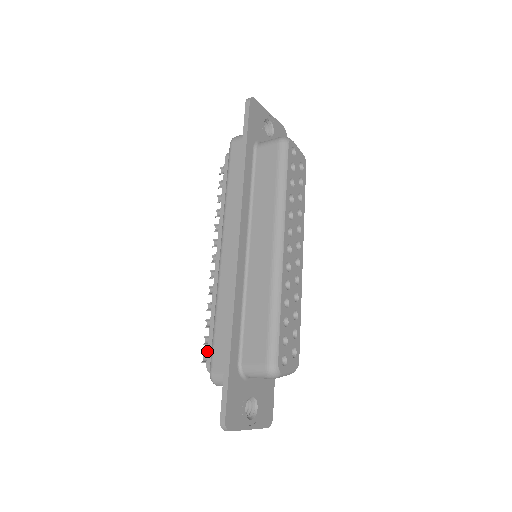
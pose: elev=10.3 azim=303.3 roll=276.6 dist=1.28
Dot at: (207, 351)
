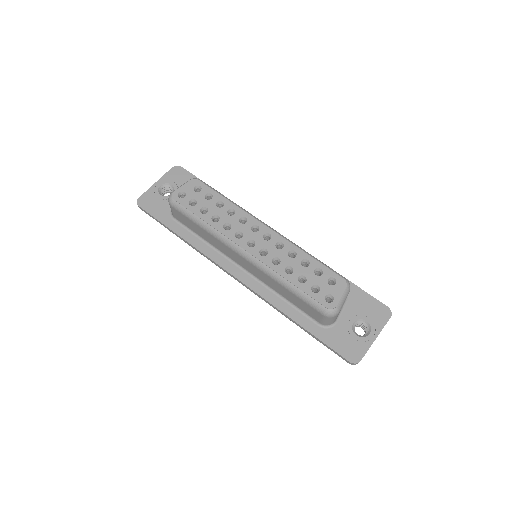
Dot at: occluded
